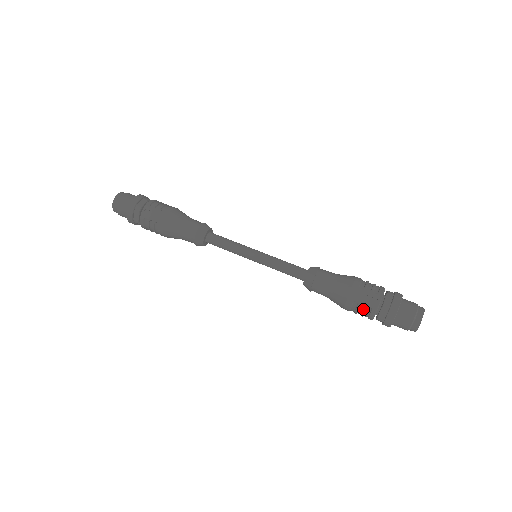
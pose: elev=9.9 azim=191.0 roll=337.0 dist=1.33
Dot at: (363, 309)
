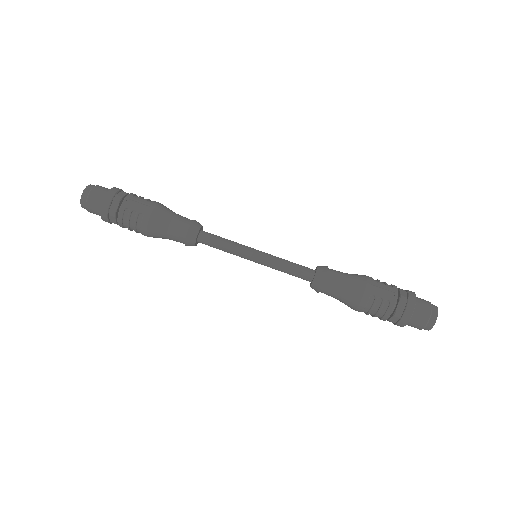
Dot at: (380, 304)
